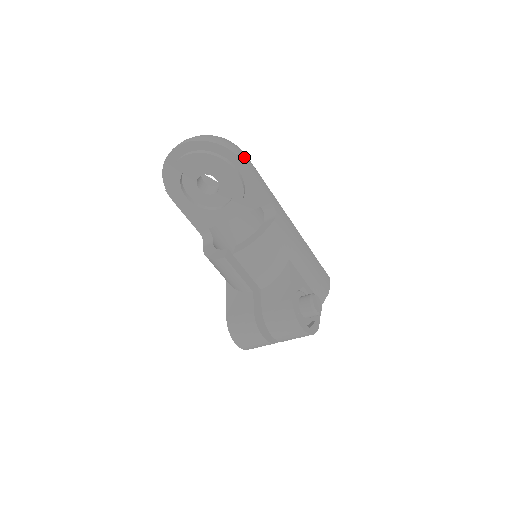
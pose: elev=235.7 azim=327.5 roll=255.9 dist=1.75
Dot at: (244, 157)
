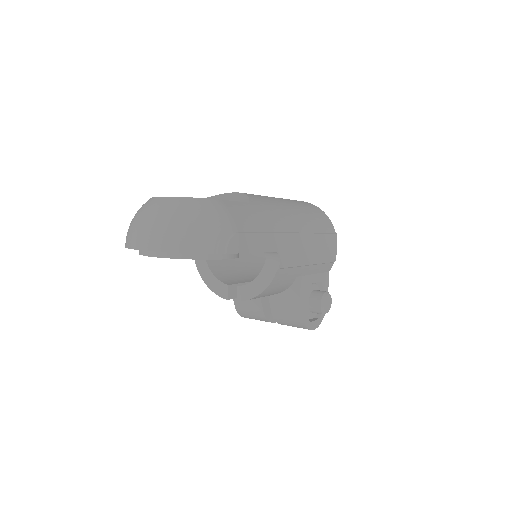
Dot at: (235, 244)
